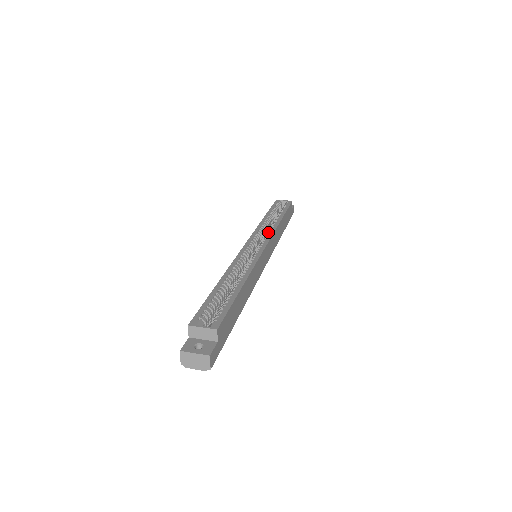
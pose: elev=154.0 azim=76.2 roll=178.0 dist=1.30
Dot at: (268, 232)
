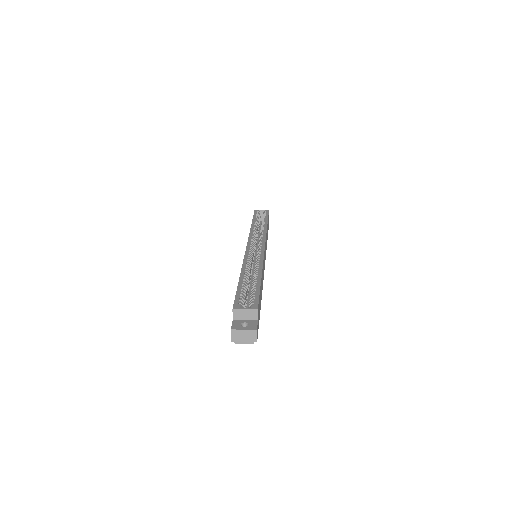
Dot at: (261, 236)
